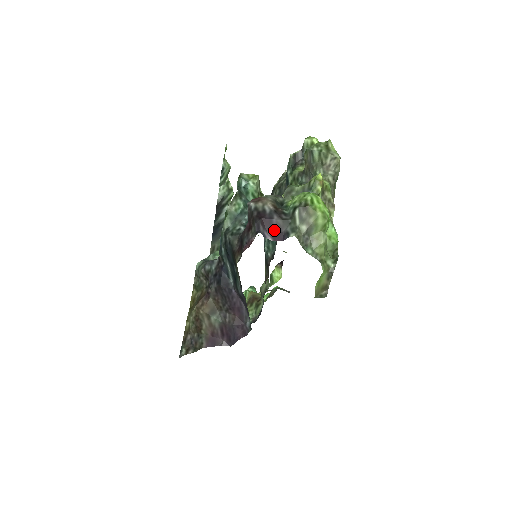
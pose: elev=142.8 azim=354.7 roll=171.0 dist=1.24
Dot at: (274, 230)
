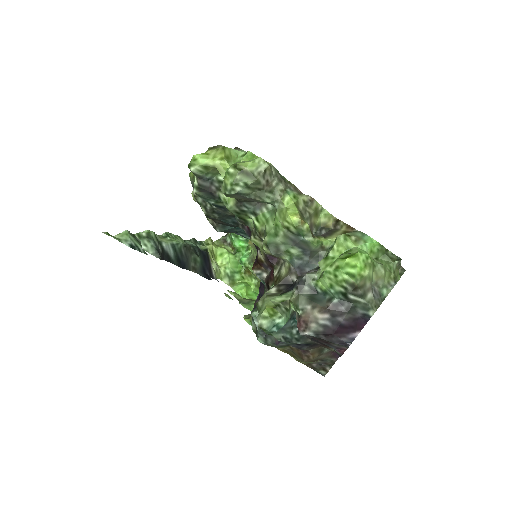
Dot at: (352, 326)
